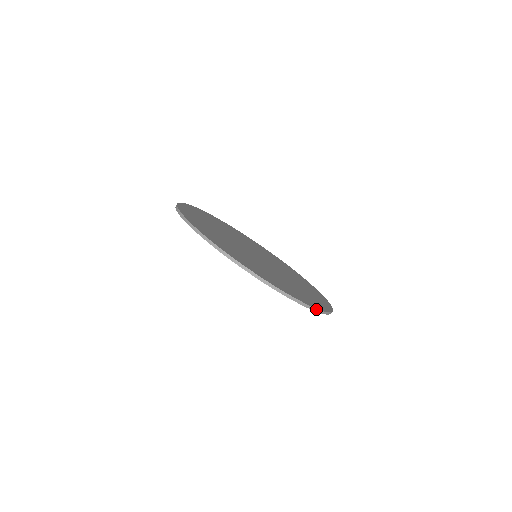
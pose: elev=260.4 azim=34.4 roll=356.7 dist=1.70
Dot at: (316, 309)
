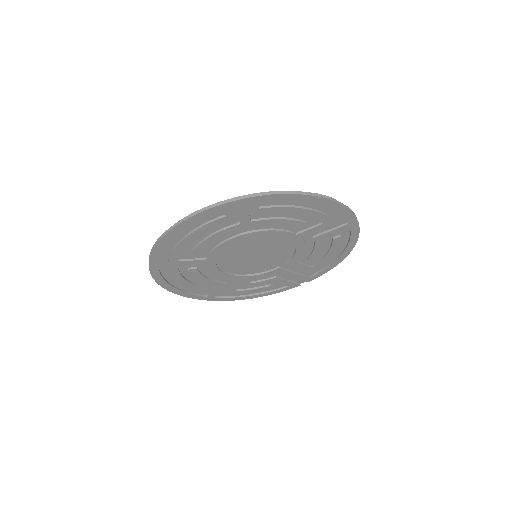
Dot at: (261, 193)
